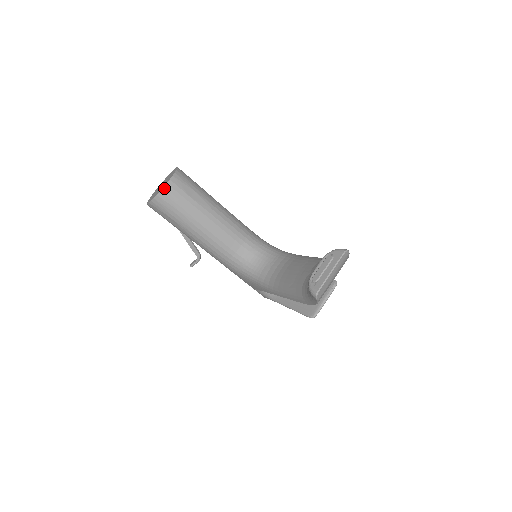
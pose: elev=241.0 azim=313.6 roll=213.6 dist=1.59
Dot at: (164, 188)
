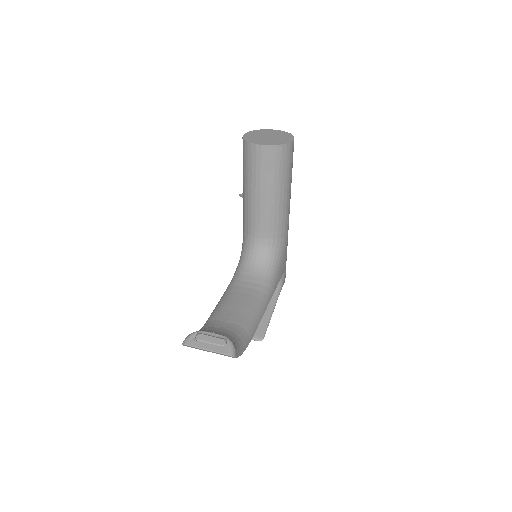
Dot at: (256, 145)
